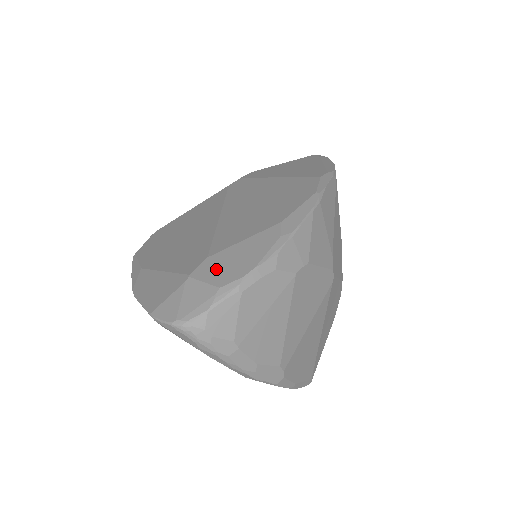
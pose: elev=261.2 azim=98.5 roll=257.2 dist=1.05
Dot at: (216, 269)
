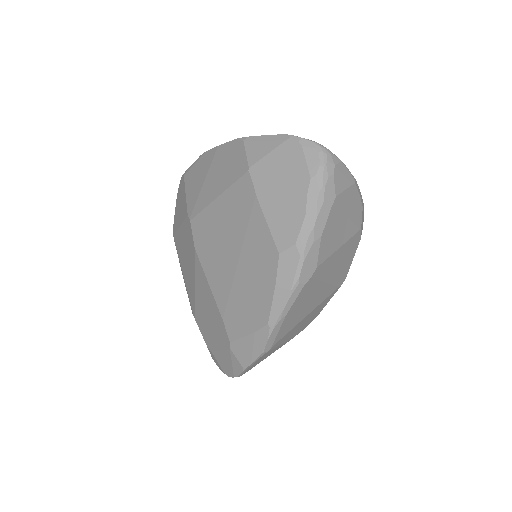
Dot at: occluded
